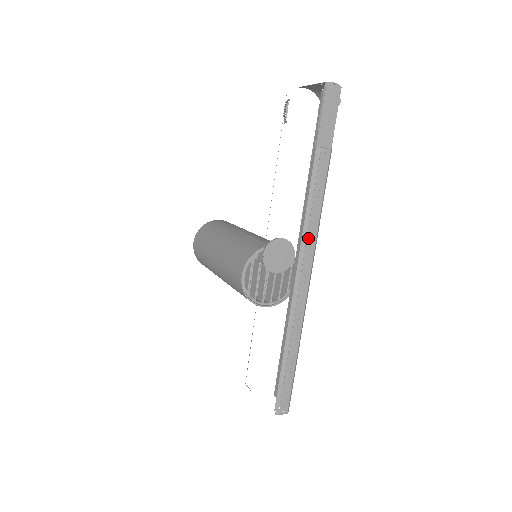
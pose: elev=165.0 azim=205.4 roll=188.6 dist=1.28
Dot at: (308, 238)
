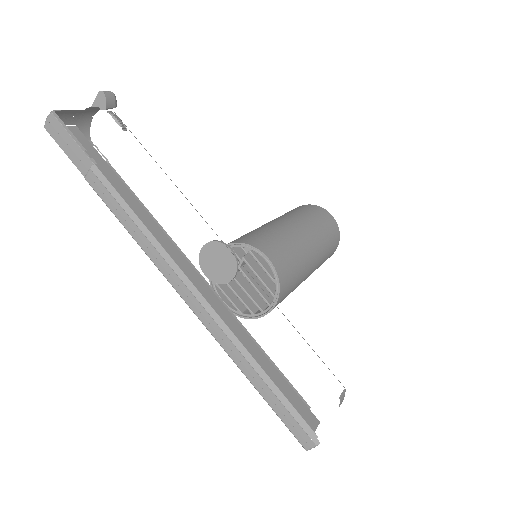
Dot at: (151, 257)
